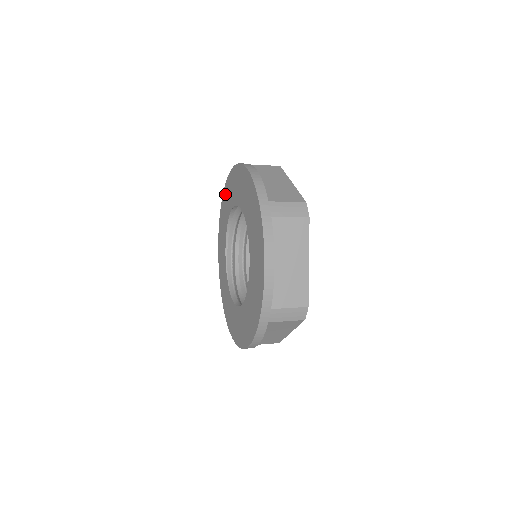
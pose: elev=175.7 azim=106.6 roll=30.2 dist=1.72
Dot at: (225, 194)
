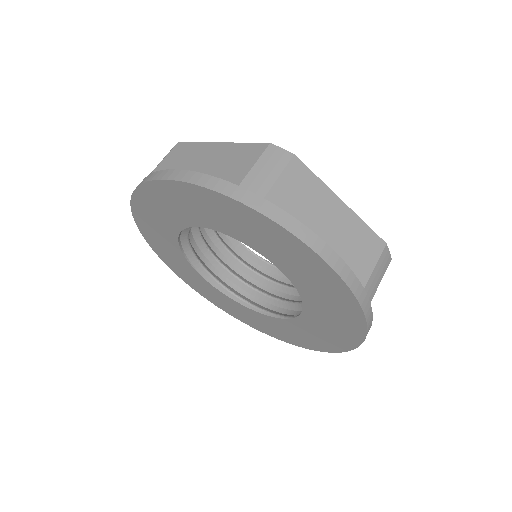
Dot at: (167, 192)
